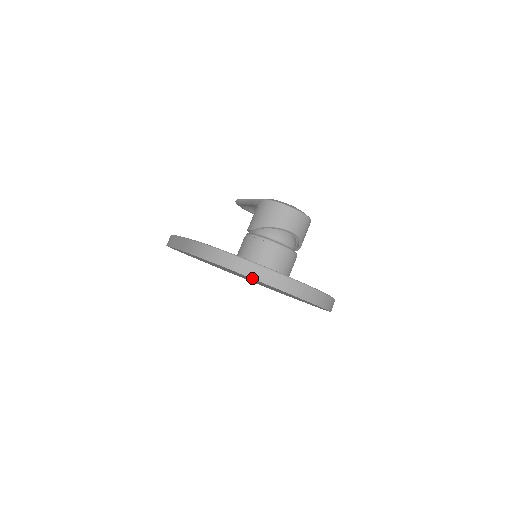
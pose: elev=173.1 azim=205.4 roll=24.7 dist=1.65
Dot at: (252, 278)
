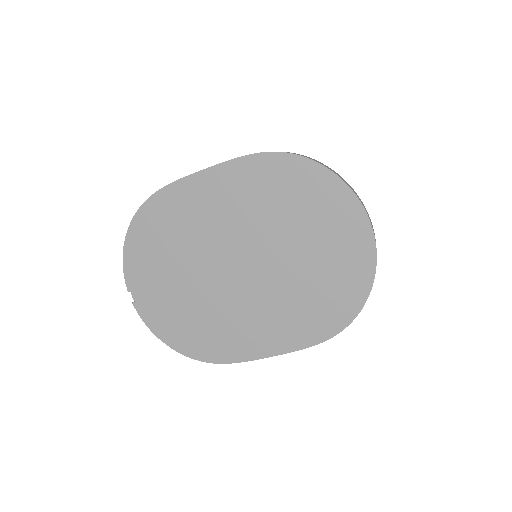
Dot at: (343, 180)
